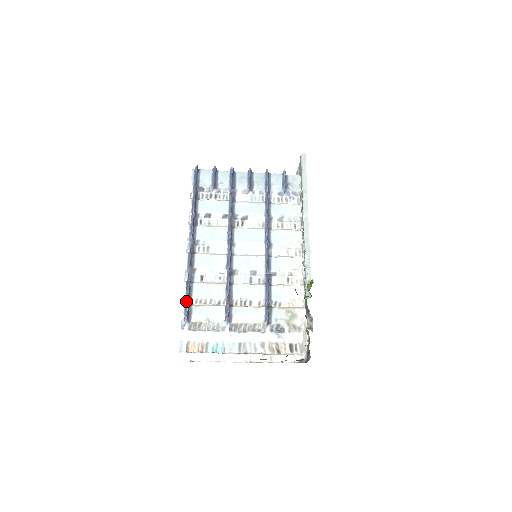
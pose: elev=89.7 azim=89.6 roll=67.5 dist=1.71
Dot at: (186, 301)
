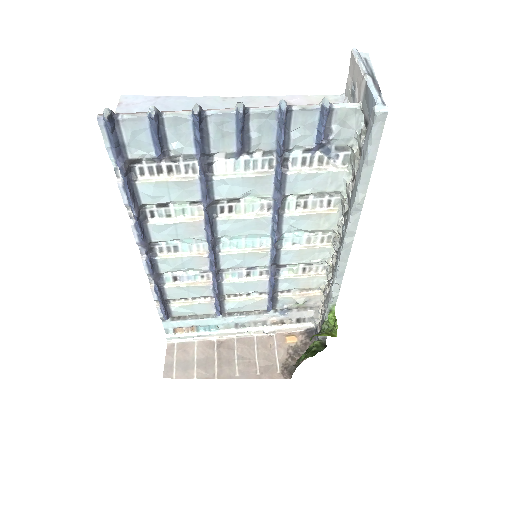
Dot at: (160, 306)
